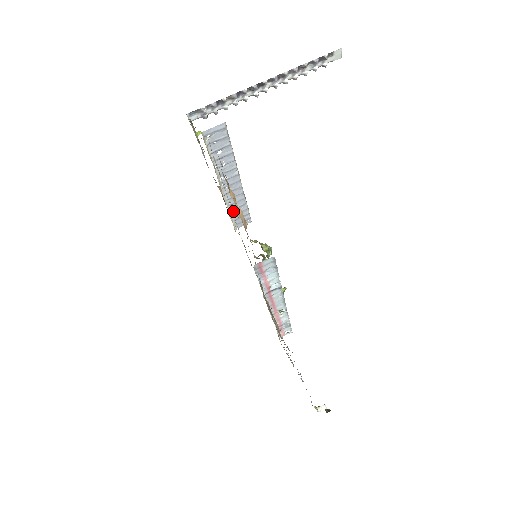
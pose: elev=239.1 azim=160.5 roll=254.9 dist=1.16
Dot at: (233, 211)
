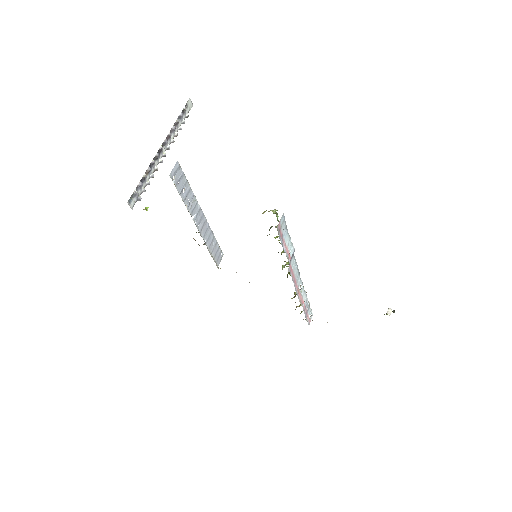
Dot at: (210, 248)
